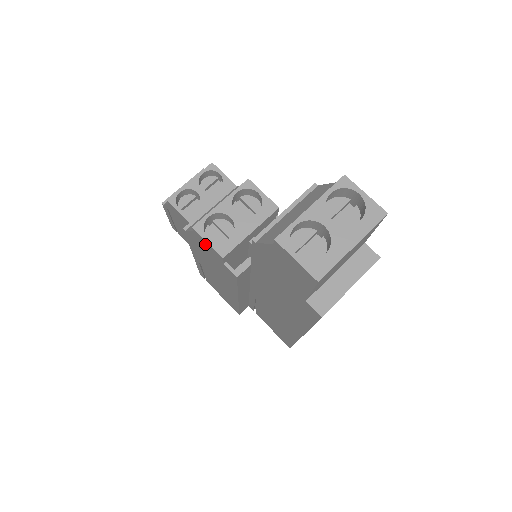
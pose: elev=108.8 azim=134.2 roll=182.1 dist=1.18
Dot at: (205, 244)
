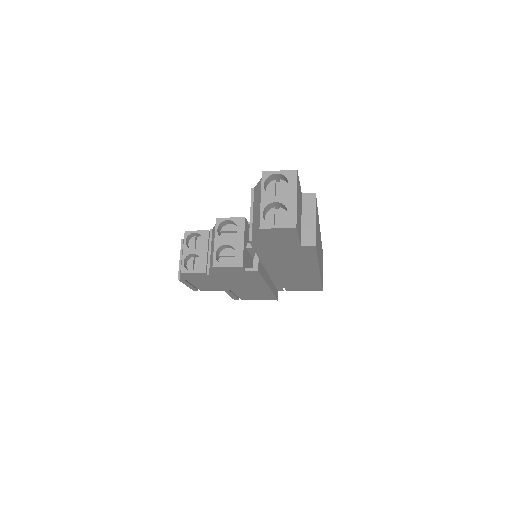
Dot at: (226, 270)
